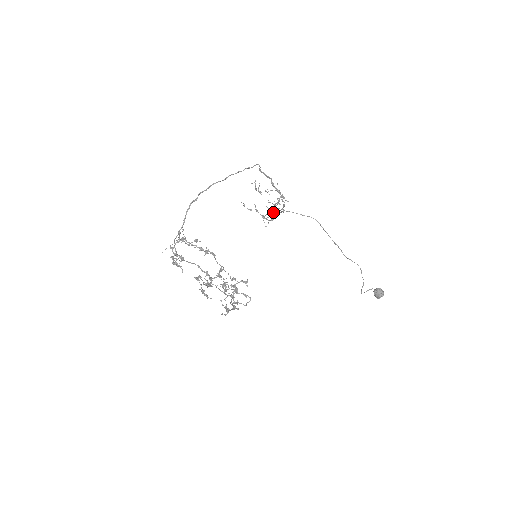
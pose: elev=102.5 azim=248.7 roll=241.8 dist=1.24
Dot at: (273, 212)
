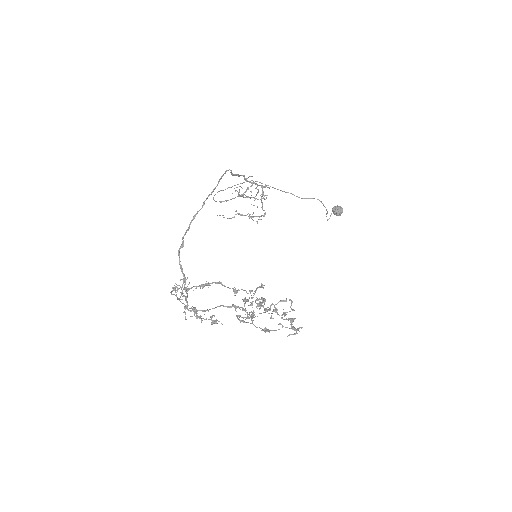
Dot at: (226, 201)
